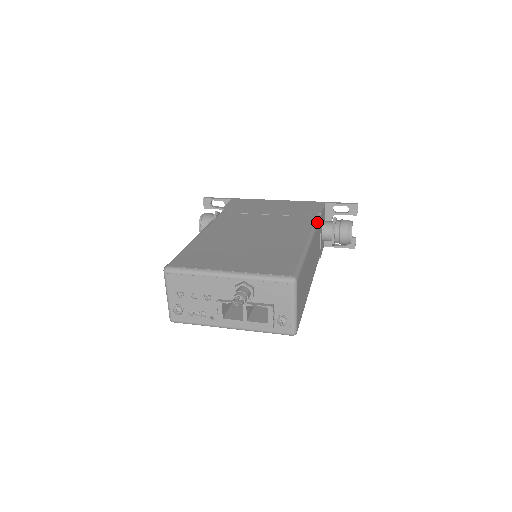
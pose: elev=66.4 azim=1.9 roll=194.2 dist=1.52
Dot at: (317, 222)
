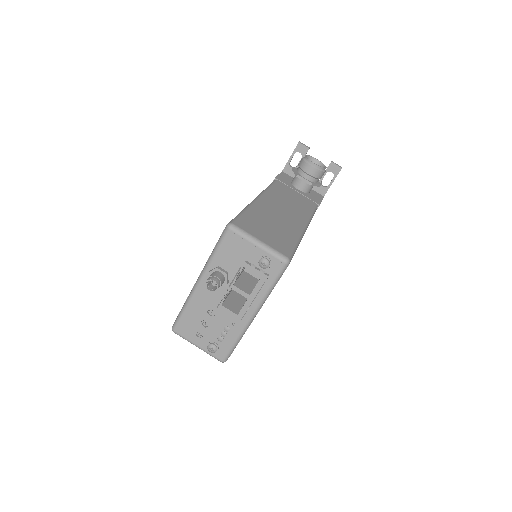
Dot at: (270, 185)
